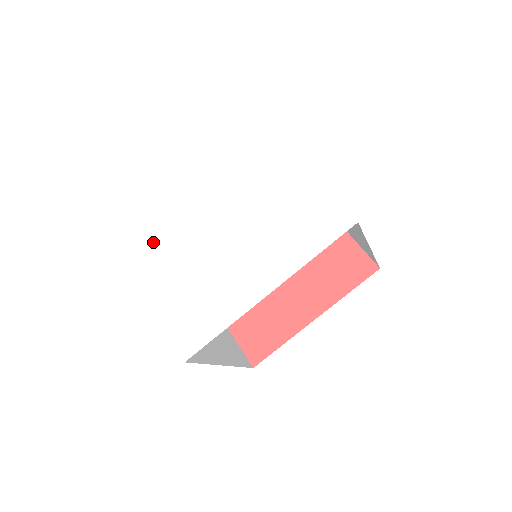
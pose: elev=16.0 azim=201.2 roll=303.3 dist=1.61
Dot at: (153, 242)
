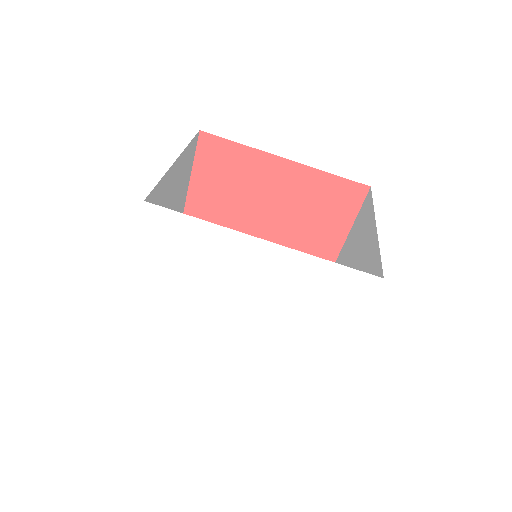
Dot at: (180, 247)
